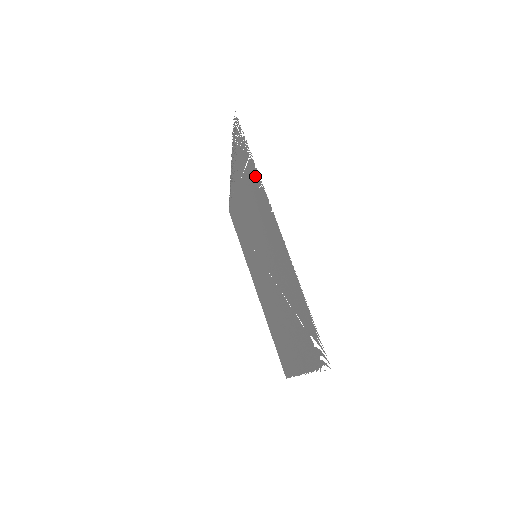
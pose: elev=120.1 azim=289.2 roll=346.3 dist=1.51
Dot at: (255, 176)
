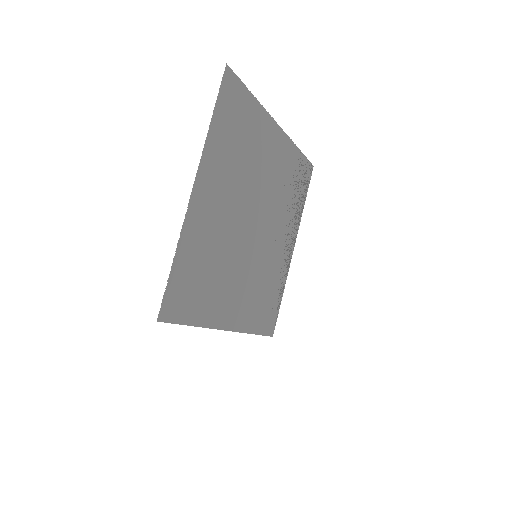
Dot at: (294, 158)
